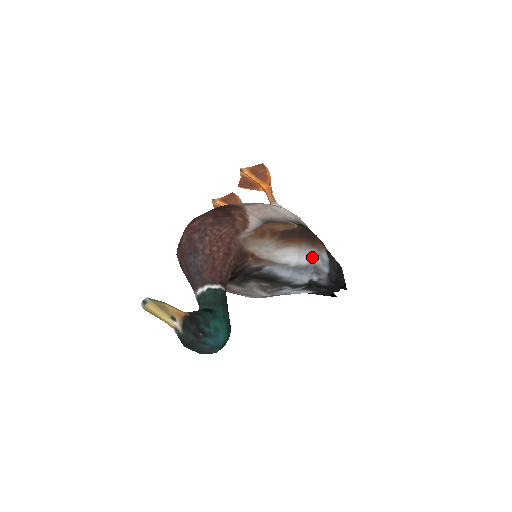
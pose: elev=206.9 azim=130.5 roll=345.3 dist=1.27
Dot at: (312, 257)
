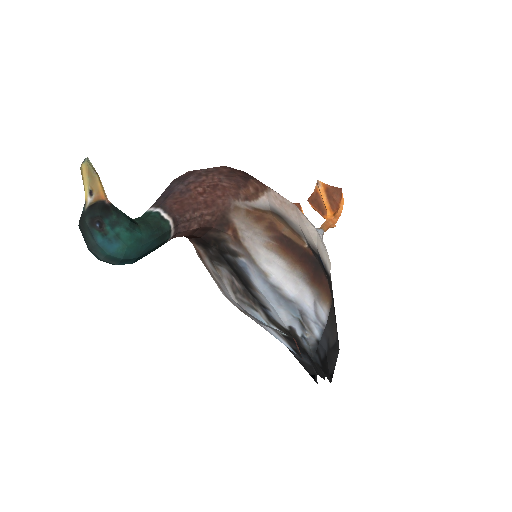
Dot at: (303, 296)
